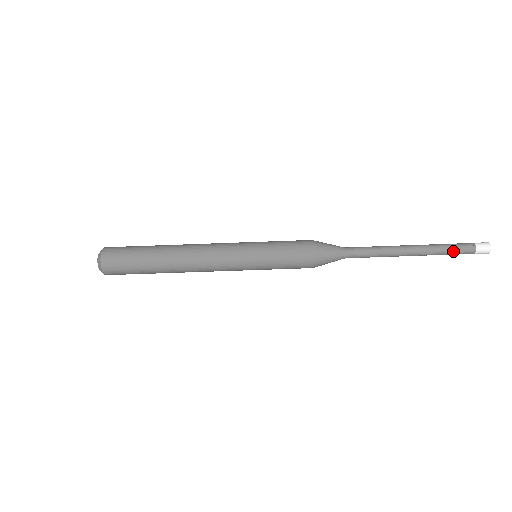
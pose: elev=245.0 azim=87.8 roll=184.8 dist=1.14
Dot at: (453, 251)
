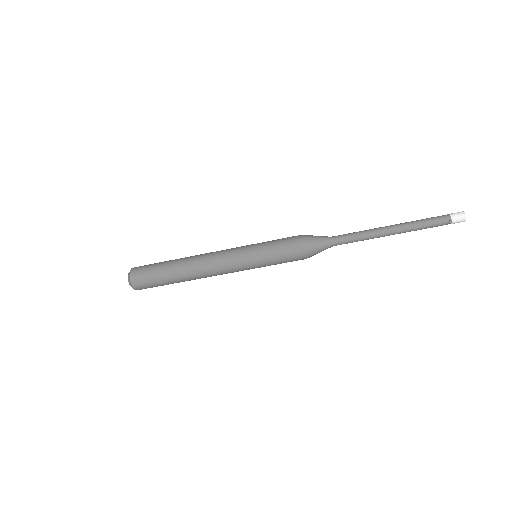
Dot at: occluded
